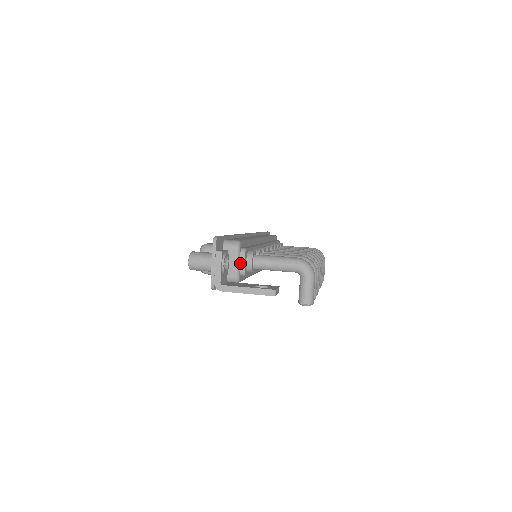
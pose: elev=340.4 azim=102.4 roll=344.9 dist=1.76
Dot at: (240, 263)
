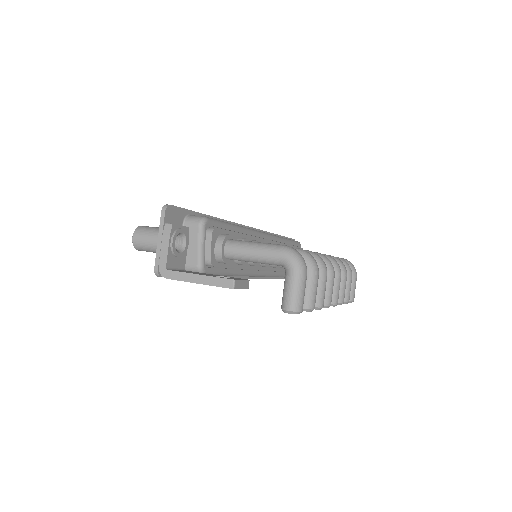
Dot at: (205, 247)
